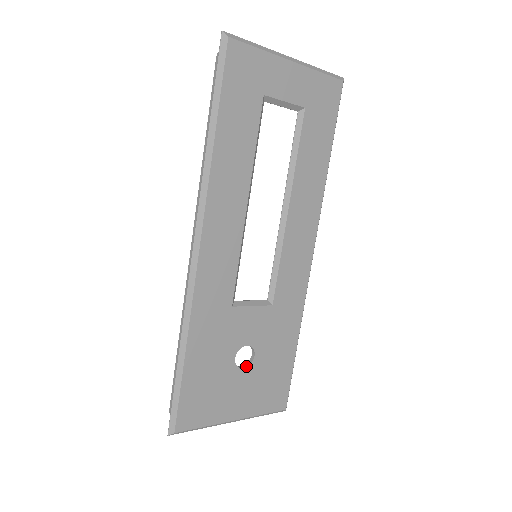
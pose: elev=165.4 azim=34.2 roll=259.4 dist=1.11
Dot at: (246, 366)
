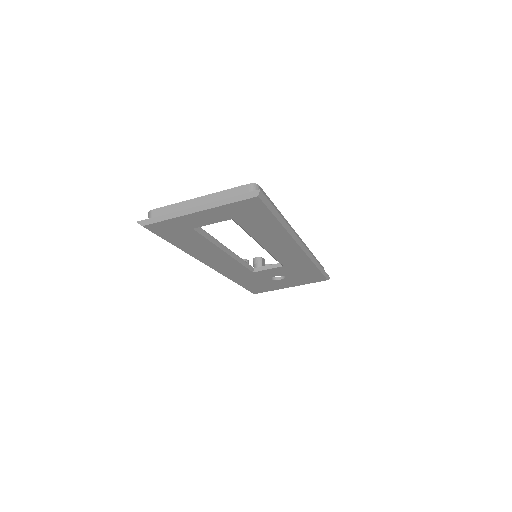
Dot at: (282, 278)
